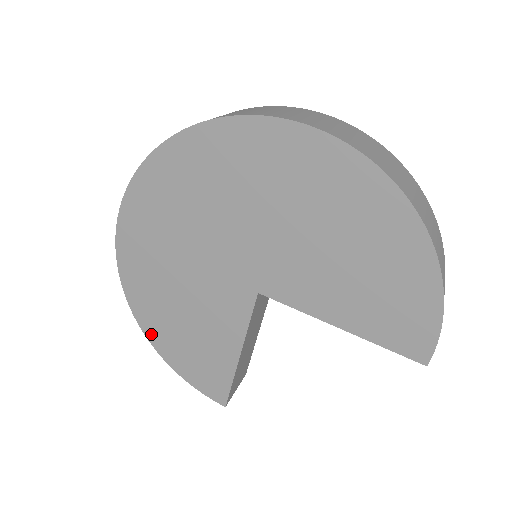
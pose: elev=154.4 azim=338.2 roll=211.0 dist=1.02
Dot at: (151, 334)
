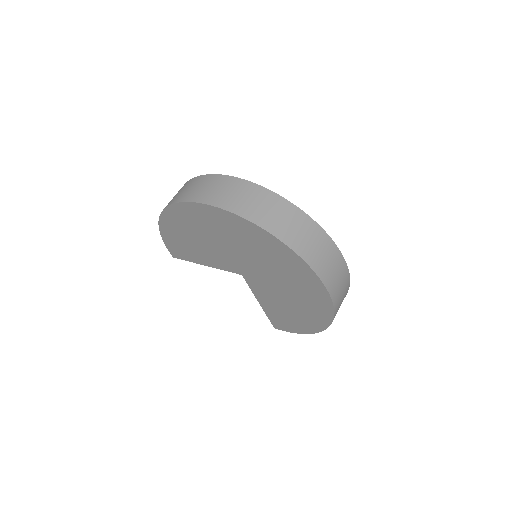
Dot at: (164, 221)
